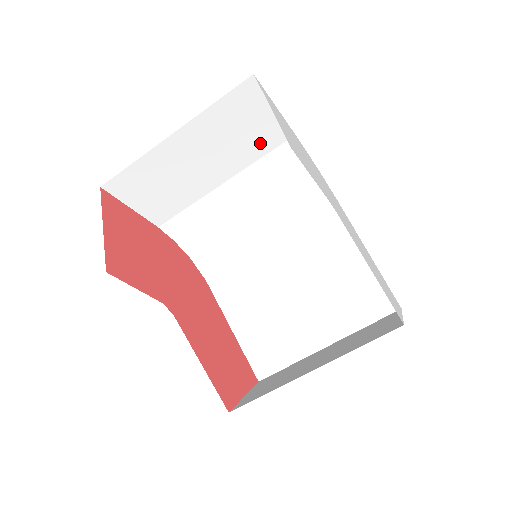
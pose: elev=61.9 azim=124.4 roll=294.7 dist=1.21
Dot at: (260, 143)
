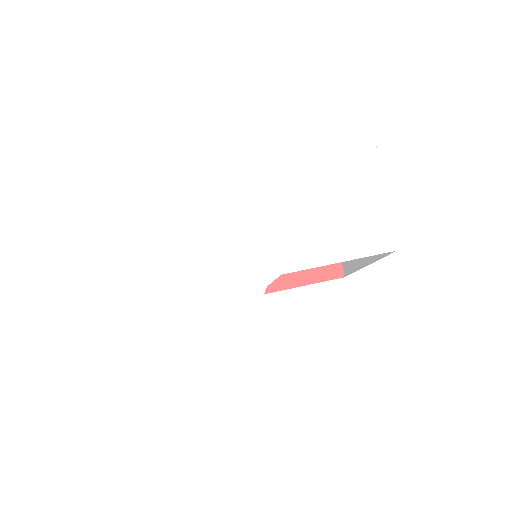
Dot at: occluded
